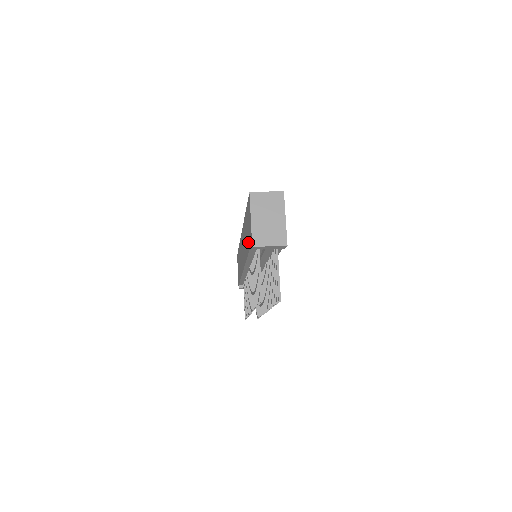
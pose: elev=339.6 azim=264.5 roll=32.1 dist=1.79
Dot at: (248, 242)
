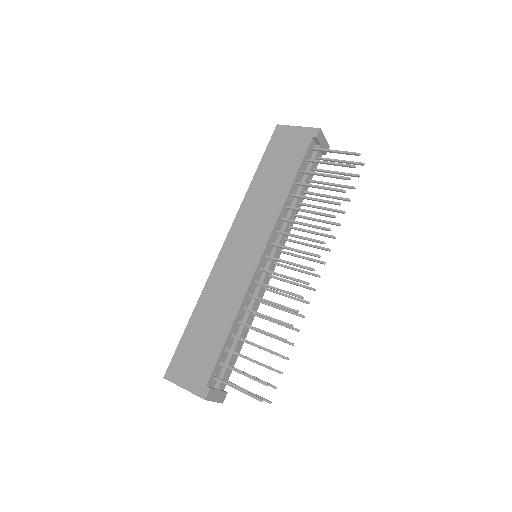
Dot at: (293, 161)
